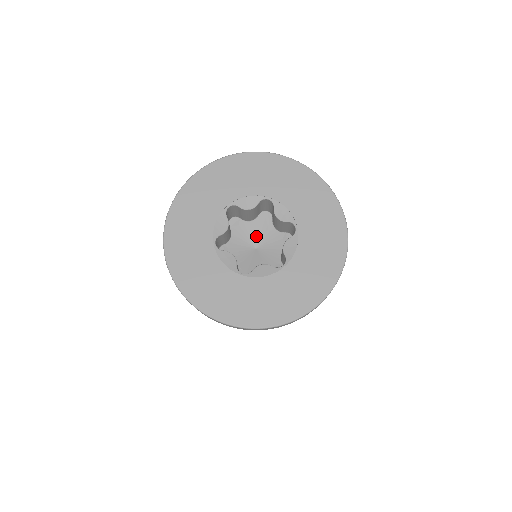
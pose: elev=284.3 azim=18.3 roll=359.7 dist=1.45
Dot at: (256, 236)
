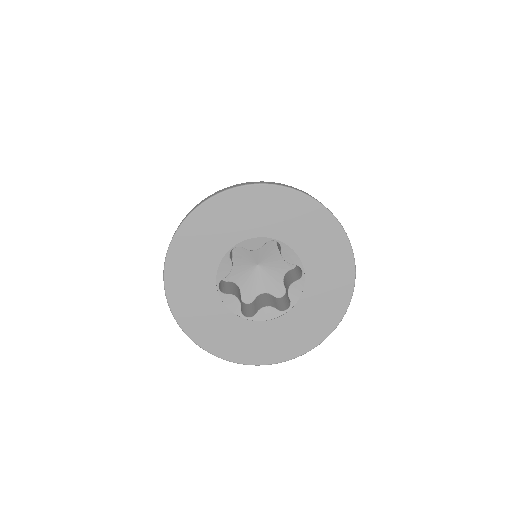
Dot at: (247, 260)
